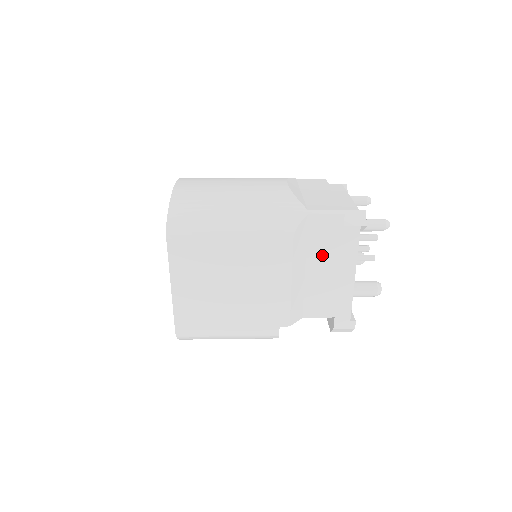
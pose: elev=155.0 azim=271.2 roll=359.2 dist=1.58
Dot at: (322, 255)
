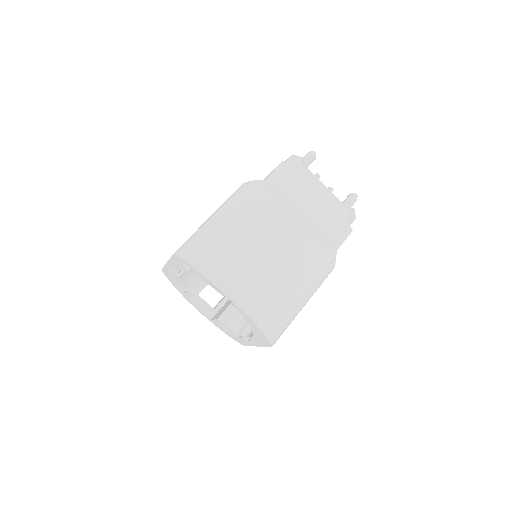
Dot at: occluded
